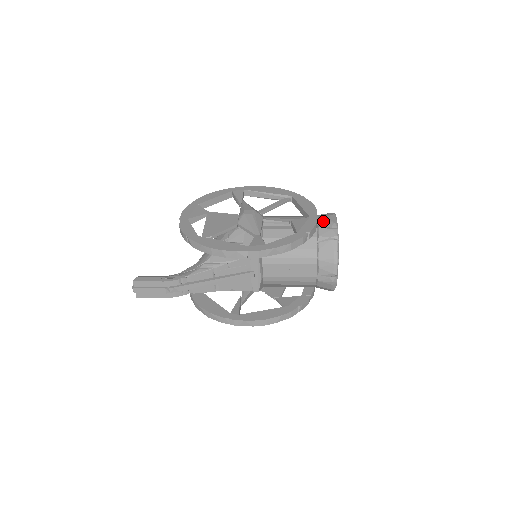
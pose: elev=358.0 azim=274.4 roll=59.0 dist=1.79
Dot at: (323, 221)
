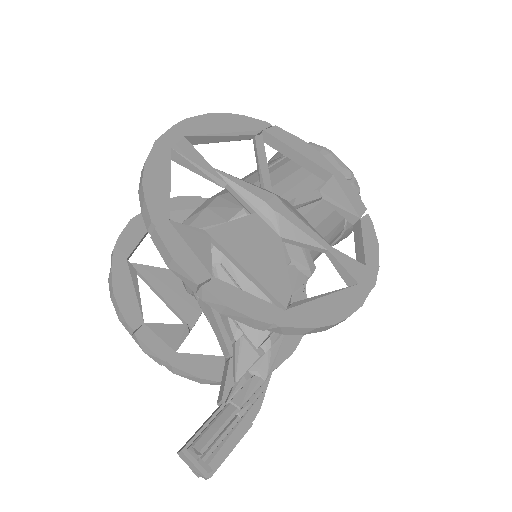
Dot at: occluded
